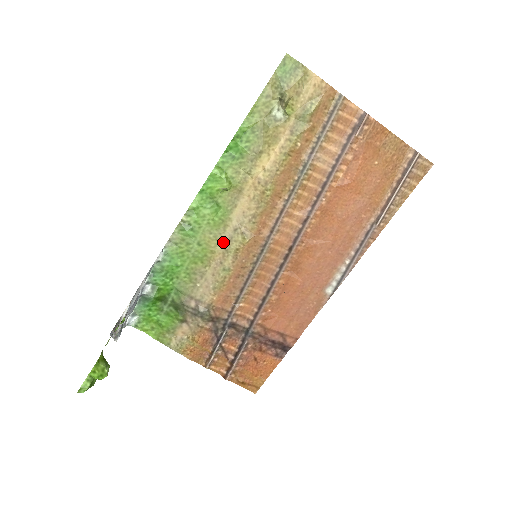
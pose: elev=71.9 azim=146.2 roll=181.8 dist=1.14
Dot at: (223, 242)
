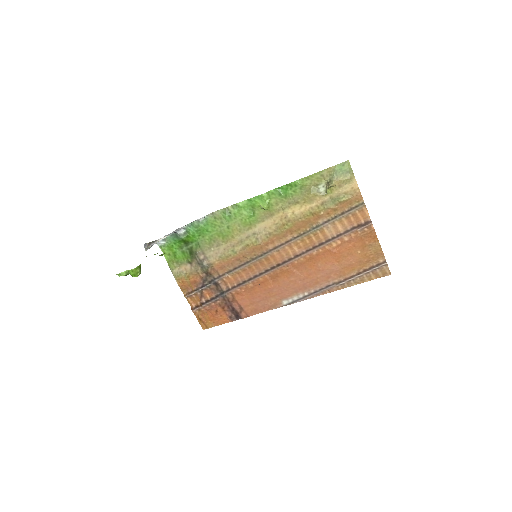
Dot at: (243, 236)
